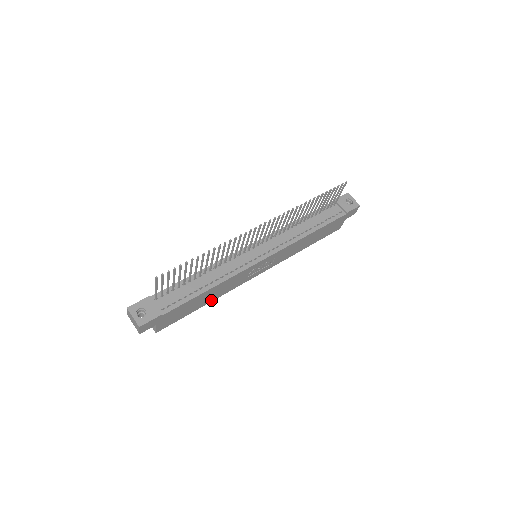
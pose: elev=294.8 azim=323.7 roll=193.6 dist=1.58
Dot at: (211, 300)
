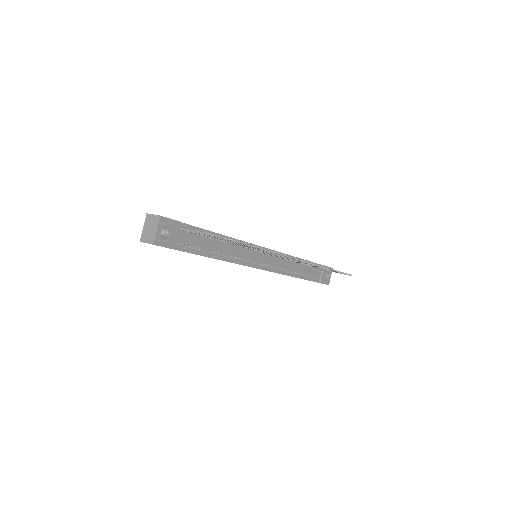
Dot at: occluded
